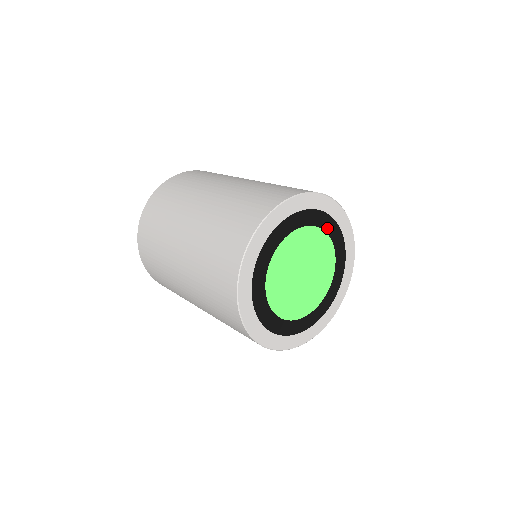
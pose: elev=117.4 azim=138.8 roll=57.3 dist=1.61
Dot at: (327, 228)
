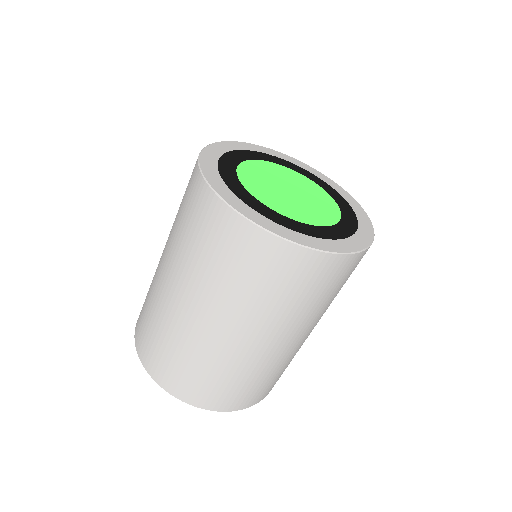
Dot at: (301, 172)
